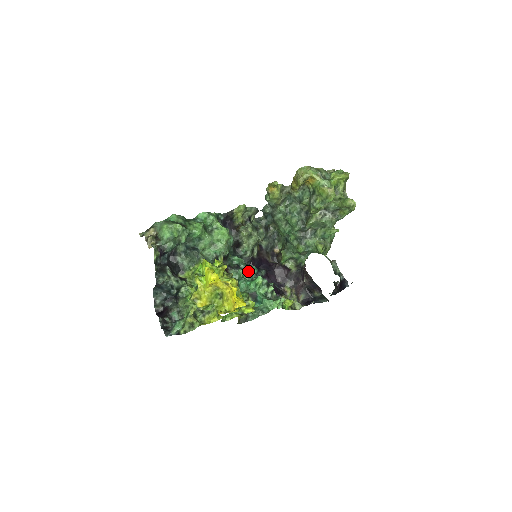
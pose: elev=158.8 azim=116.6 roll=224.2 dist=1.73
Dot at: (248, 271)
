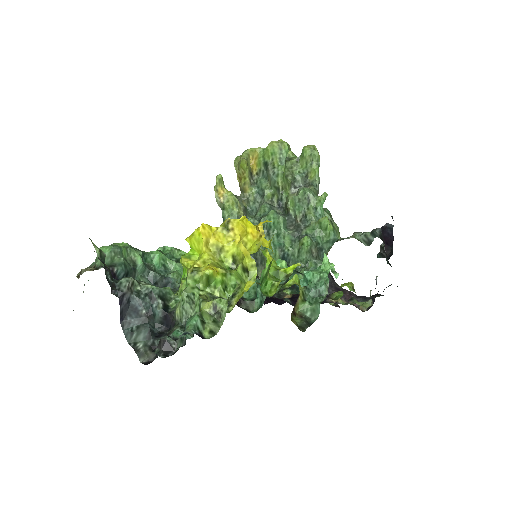
Dot at: occluded
